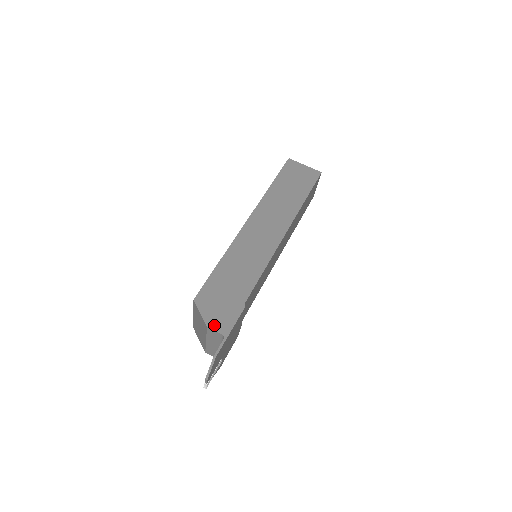
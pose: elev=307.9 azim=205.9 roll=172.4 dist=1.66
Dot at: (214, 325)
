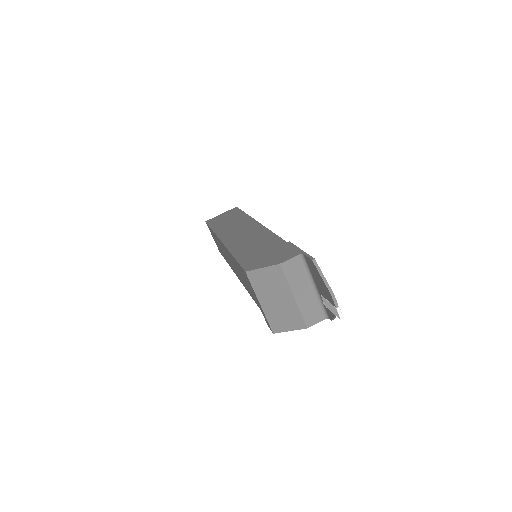
Dot at: (283, 259)
